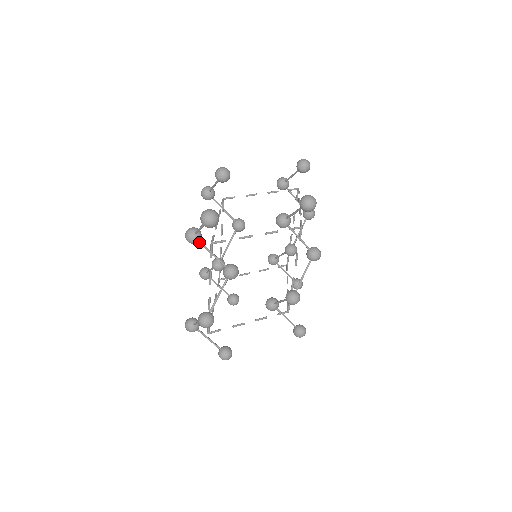
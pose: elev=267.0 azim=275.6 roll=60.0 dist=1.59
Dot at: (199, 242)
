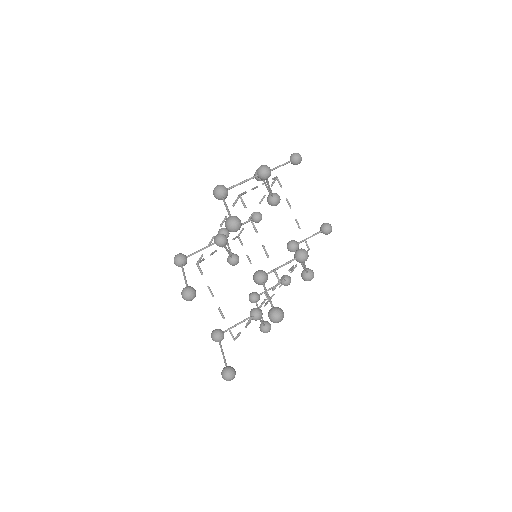
Dot at: occluded
